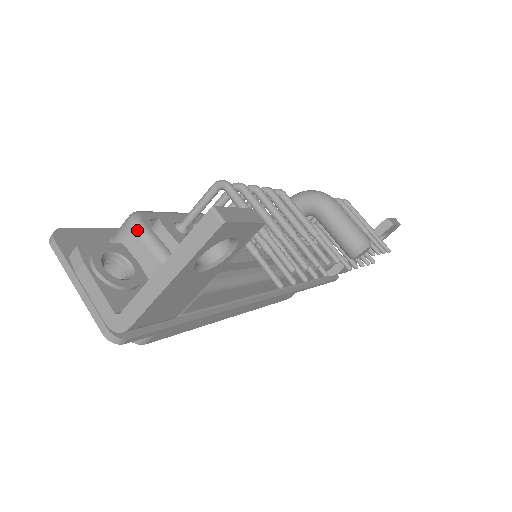
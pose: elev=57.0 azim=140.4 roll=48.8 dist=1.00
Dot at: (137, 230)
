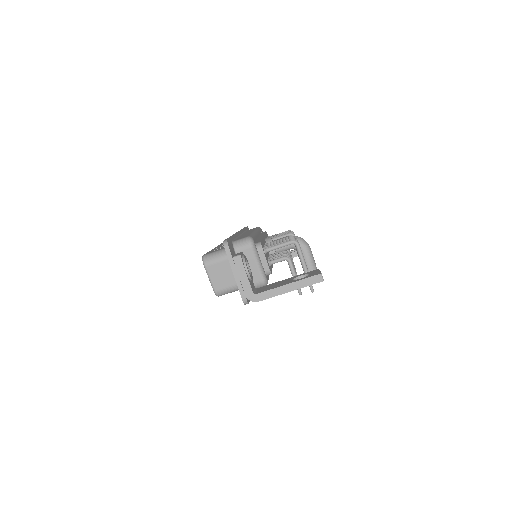
Dot at: (253, 249)
